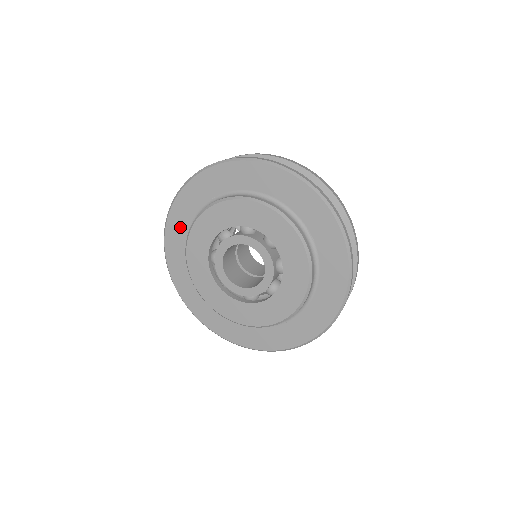
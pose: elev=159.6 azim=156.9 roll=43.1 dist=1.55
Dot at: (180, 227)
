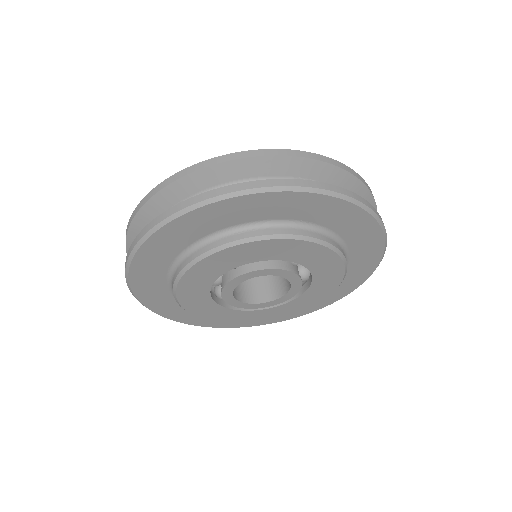
Dot at: (226, 217)
